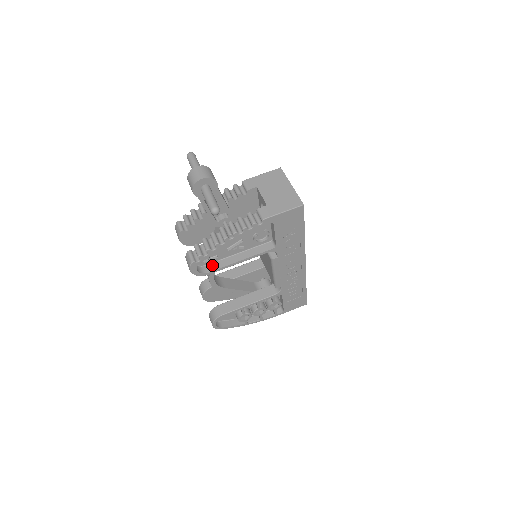
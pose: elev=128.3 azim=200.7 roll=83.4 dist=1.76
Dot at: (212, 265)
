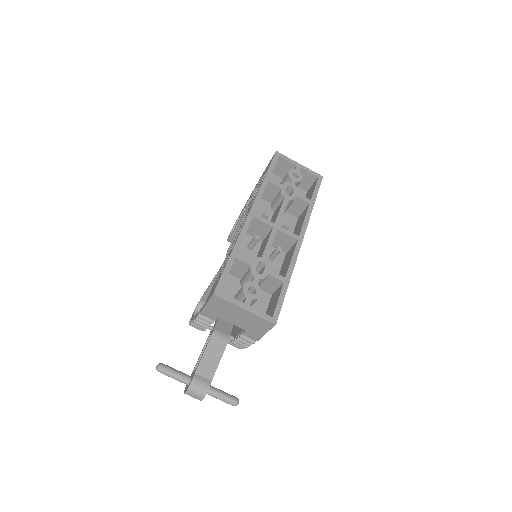
Dot at: occluded
